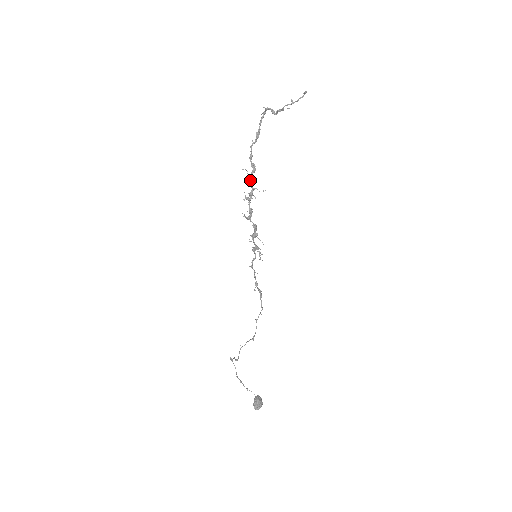
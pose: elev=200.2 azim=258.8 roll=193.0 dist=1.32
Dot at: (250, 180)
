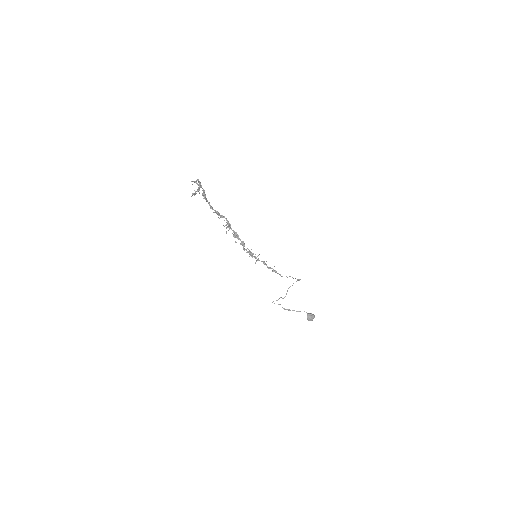
Dot at: (222, 217)
